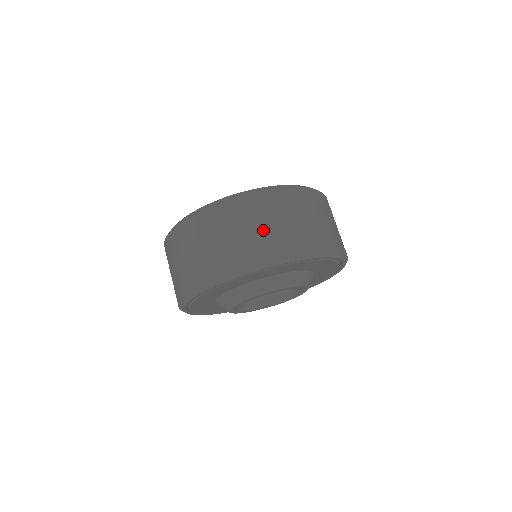
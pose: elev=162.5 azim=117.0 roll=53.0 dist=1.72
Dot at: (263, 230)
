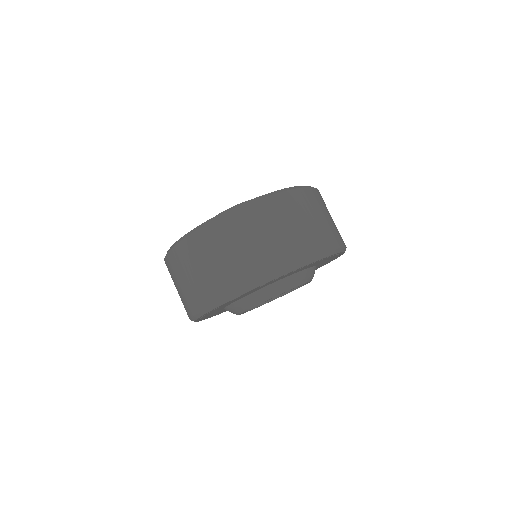
Dot at: (317, 223)
